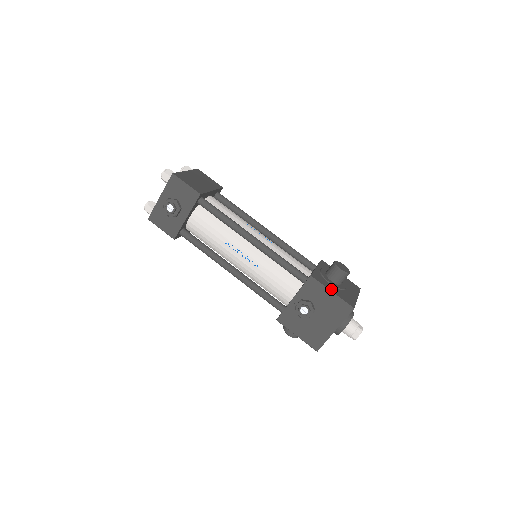
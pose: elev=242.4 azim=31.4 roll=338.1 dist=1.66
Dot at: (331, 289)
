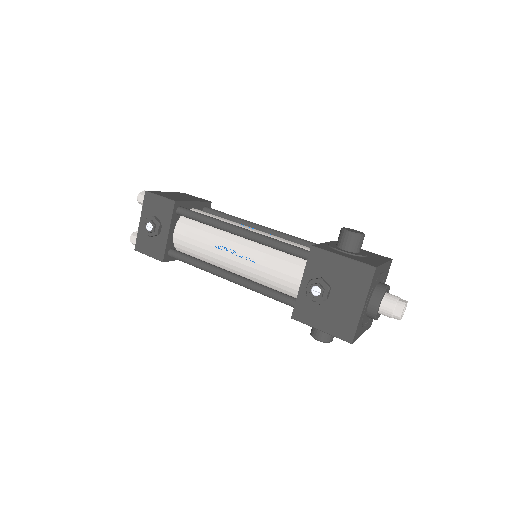
Dot at: (341, 254)
